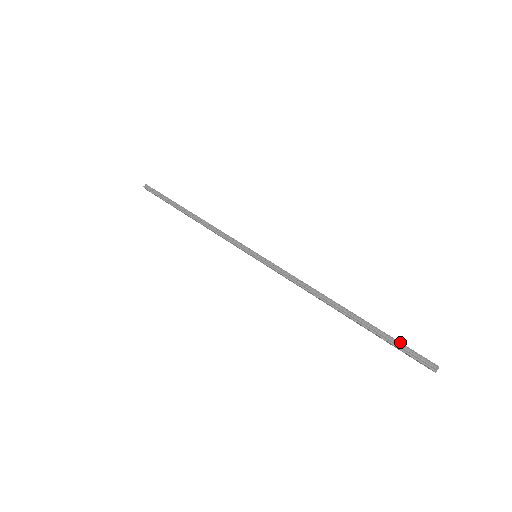
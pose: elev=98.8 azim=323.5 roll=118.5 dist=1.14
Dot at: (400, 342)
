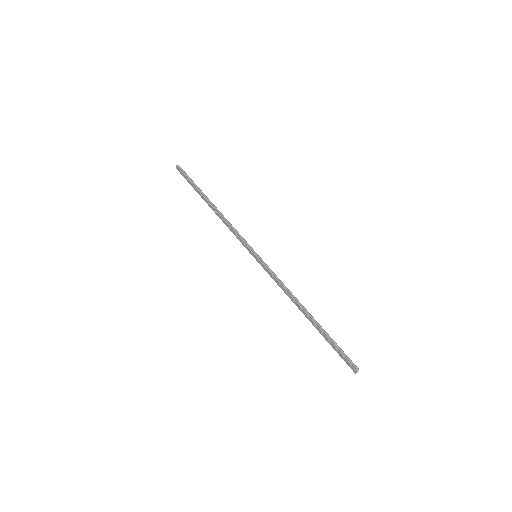
Dot at: (340, 348)
